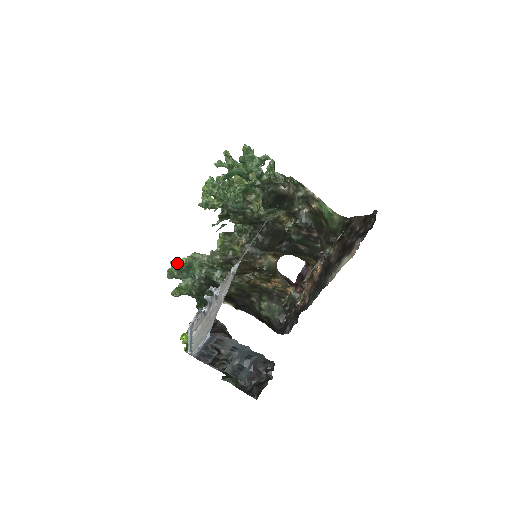
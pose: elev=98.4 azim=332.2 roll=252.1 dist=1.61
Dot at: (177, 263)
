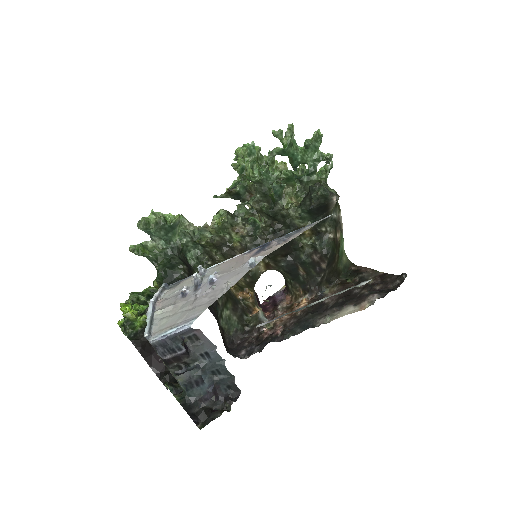
Dot at: (159, 216)
